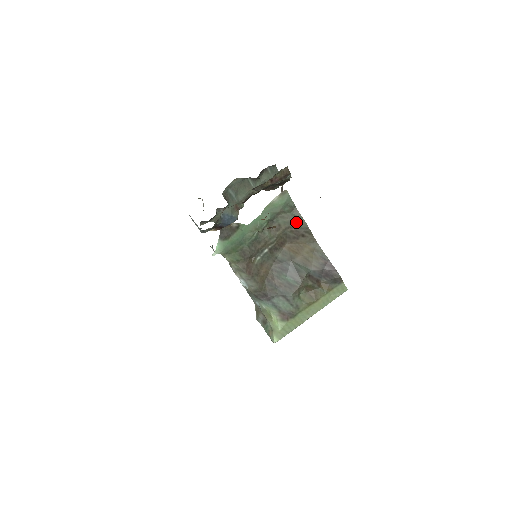
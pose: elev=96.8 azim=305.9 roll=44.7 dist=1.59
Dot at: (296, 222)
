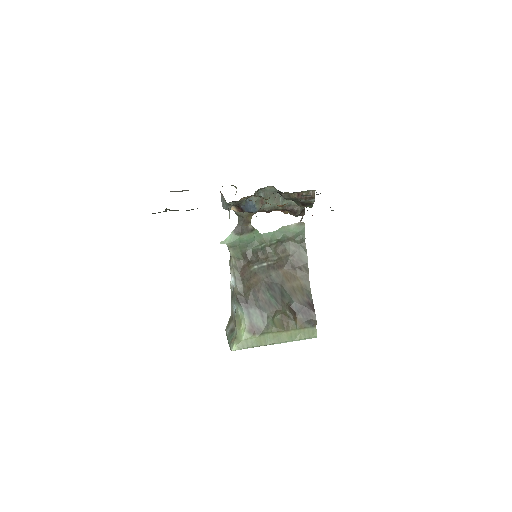
Dot at: (300, 254)
